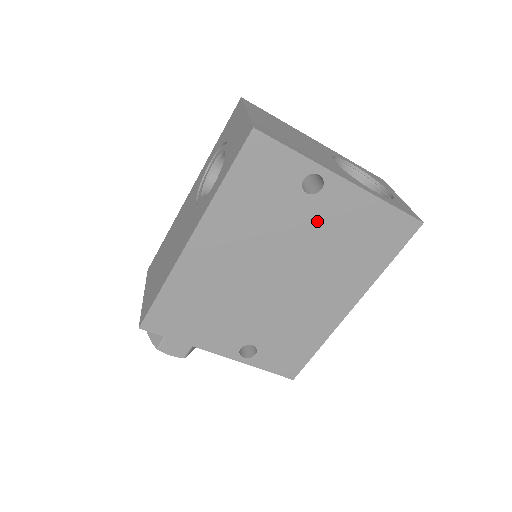
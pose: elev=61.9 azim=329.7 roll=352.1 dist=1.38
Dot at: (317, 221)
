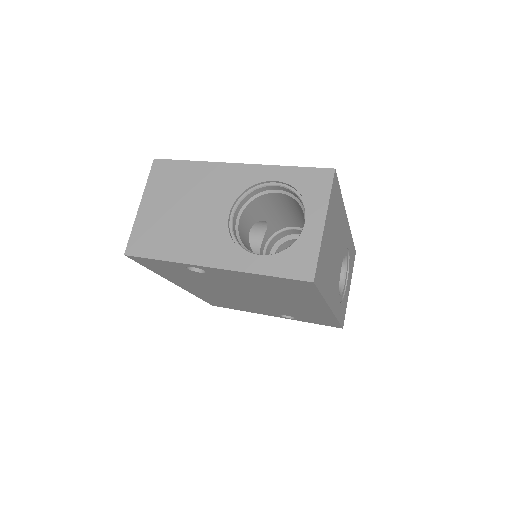
Dot at: (229, 281)
